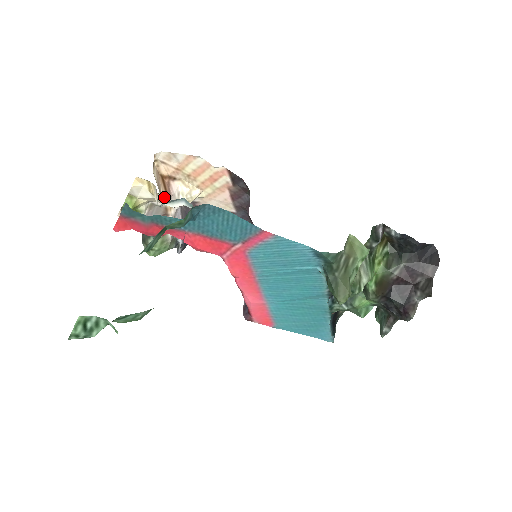
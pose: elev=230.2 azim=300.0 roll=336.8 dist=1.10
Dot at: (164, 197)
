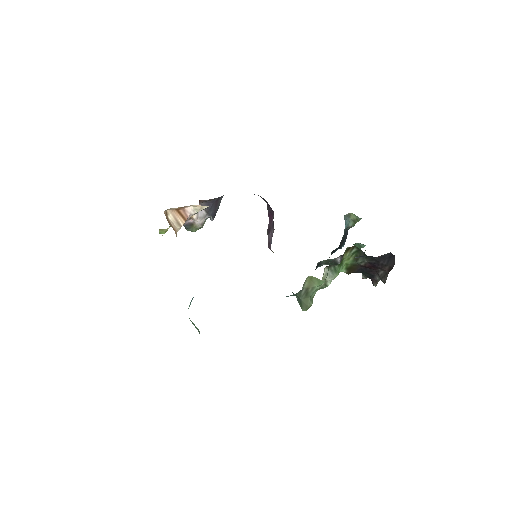
Dot at: (183, 223)
